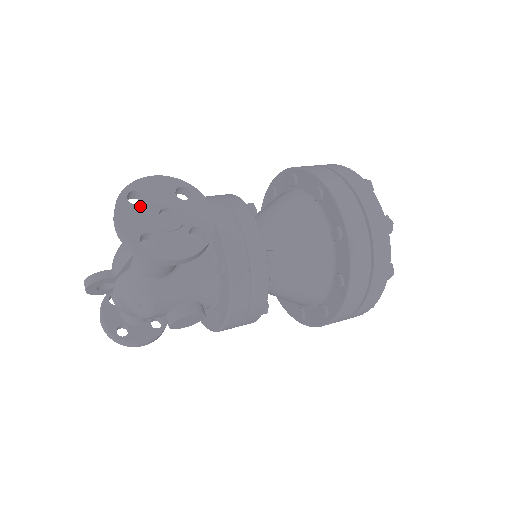
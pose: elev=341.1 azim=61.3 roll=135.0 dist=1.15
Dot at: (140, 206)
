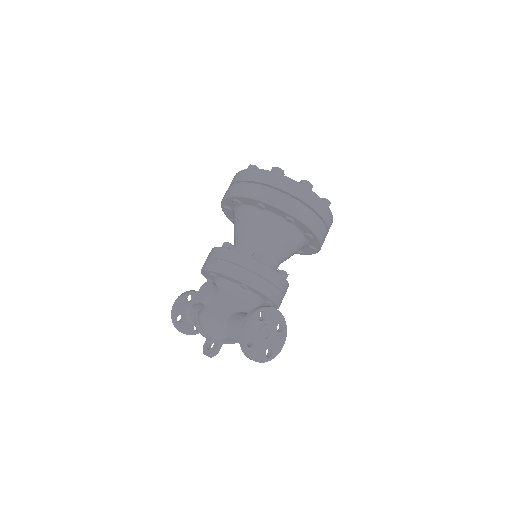
Dot at: (255, 343)
